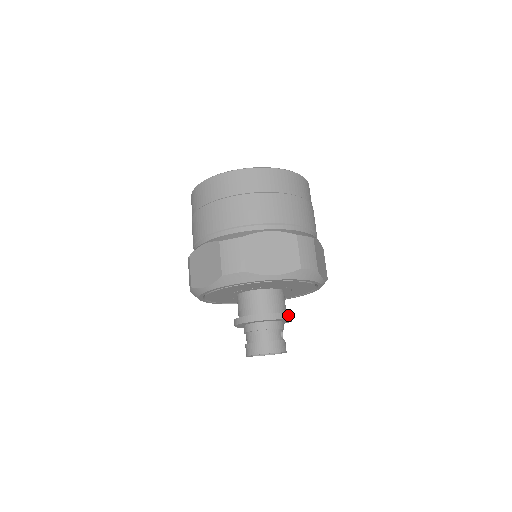
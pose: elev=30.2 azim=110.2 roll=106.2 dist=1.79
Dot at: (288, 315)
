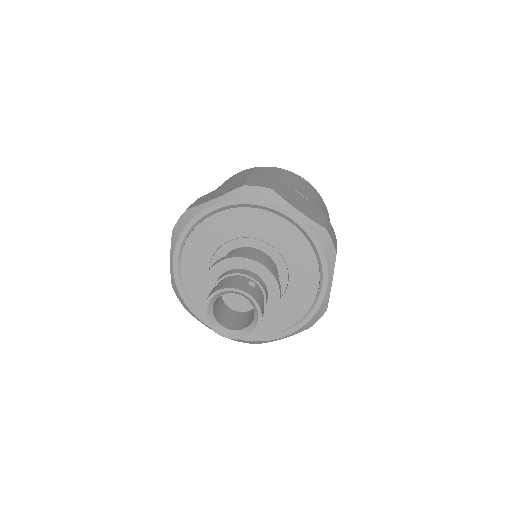
Dot at: (257, 259)
